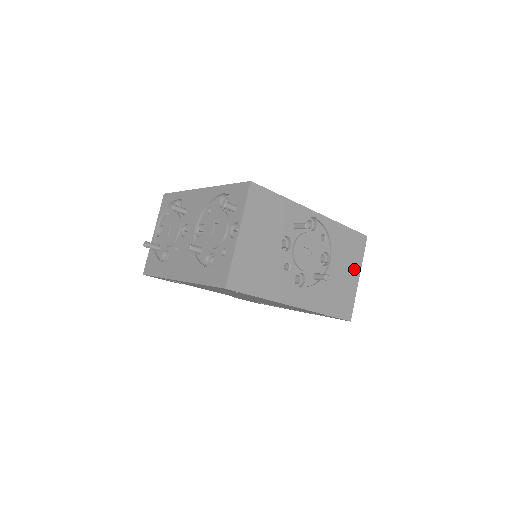
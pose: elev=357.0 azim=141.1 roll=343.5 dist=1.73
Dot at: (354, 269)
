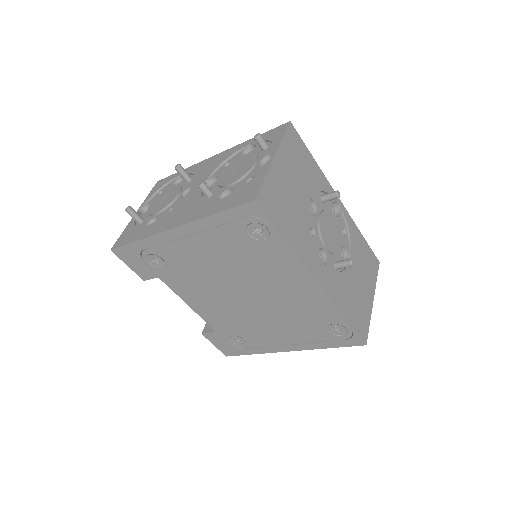
Dot at: (369, 287)
